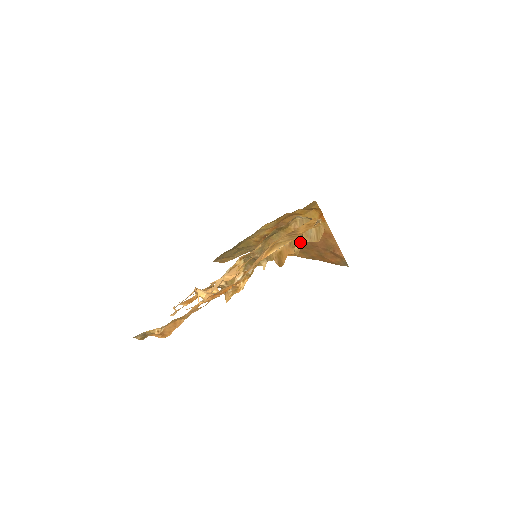
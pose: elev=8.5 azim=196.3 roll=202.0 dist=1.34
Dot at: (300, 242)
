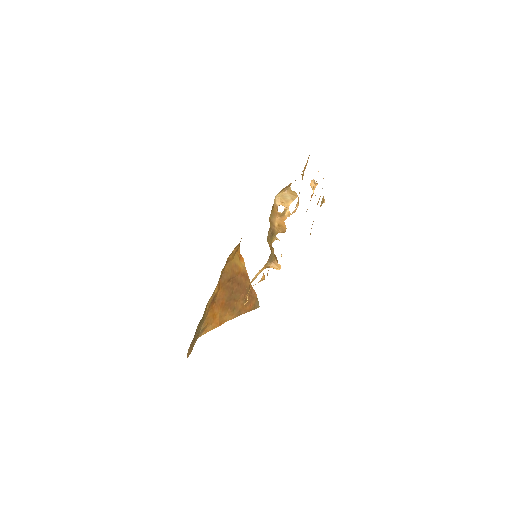
Dot at: (286, 210)
